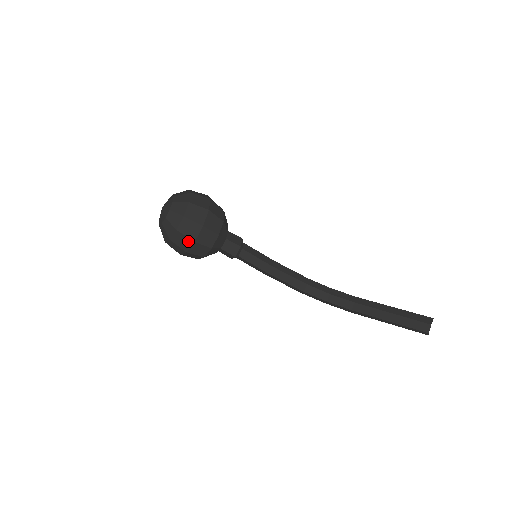
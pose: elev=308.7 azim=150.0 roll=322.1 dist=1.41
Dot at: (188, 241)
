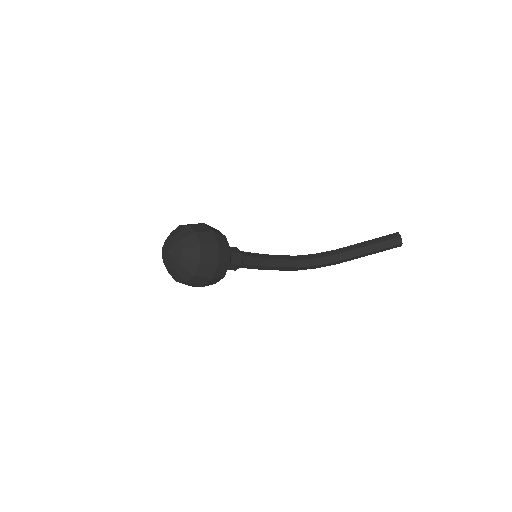
Dot at: (212, 267)
